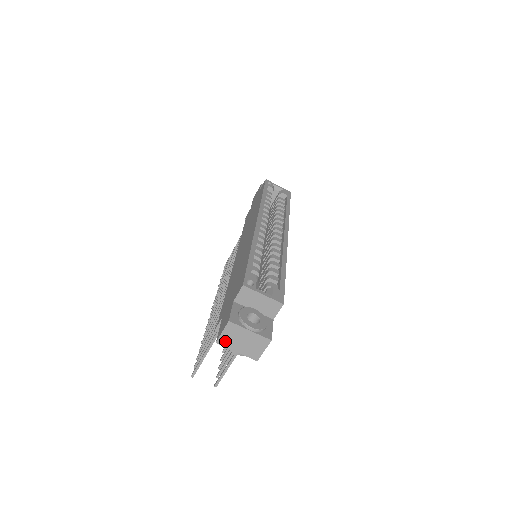
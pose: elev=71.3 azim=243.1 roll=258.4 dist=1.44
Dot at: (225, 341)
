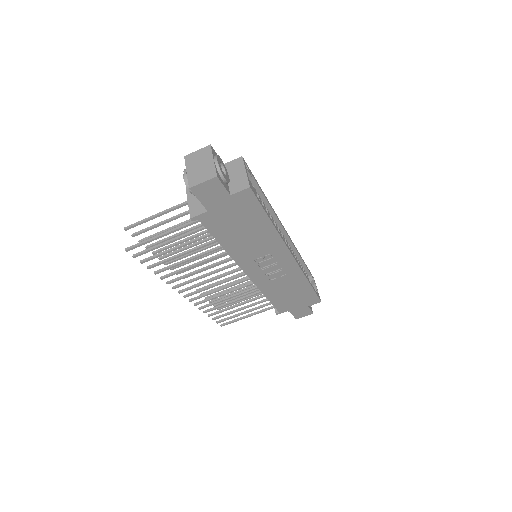
Dot at: (191, 159)
